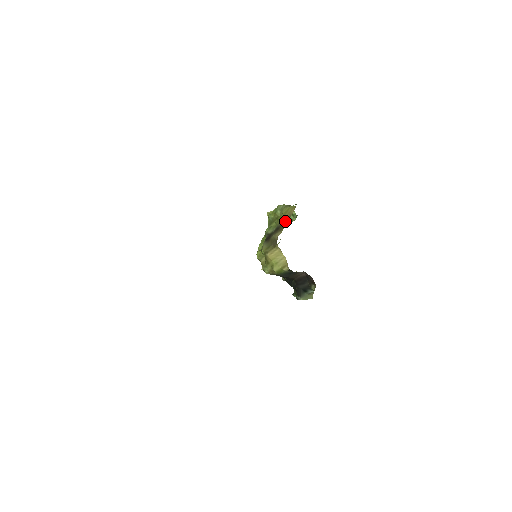
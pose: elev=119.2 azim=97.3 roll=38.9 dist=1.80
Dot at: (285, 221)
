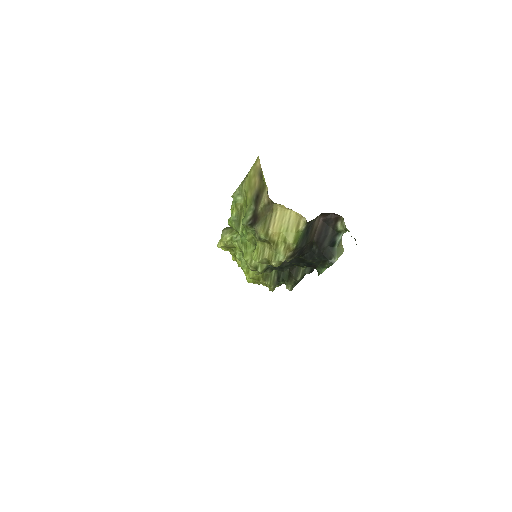
Dot at: (259, 181)
